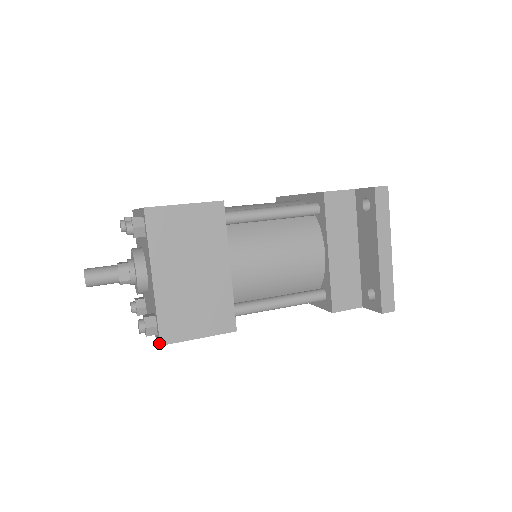
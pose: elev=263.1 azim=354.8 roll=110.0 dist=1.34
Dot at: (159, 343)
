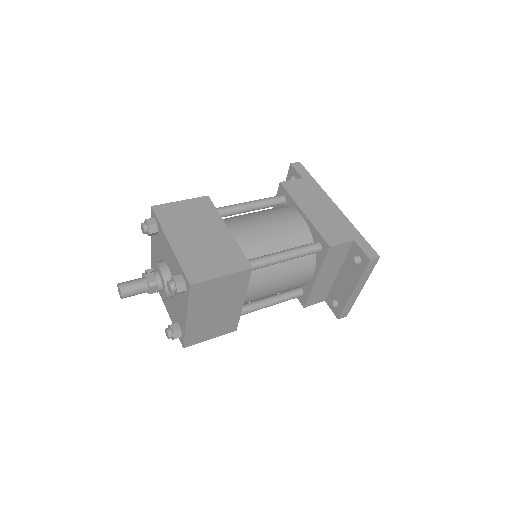
Dot at: (182, 345)
